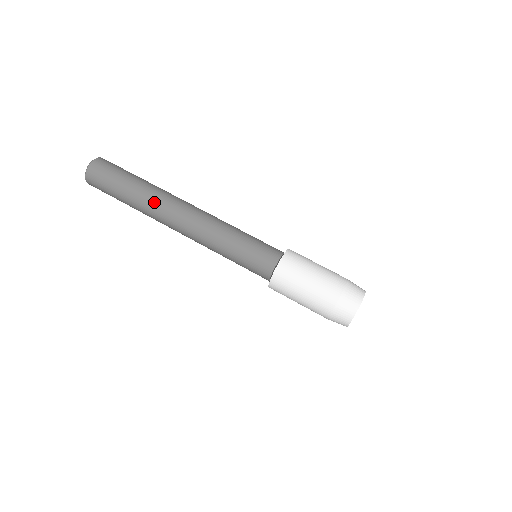
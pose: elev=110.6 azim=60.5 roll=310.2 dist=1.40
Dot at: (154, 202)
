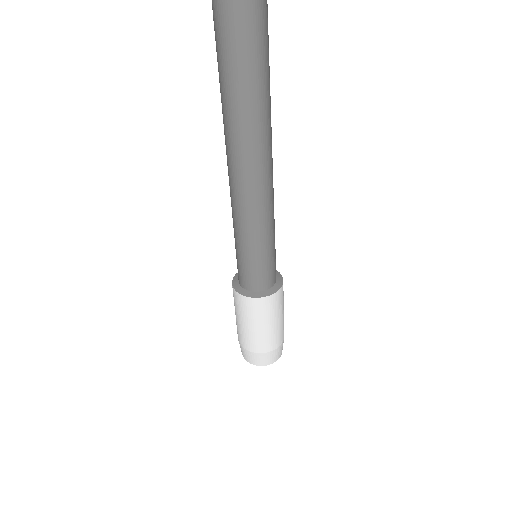
Dot at: (260, 119)
